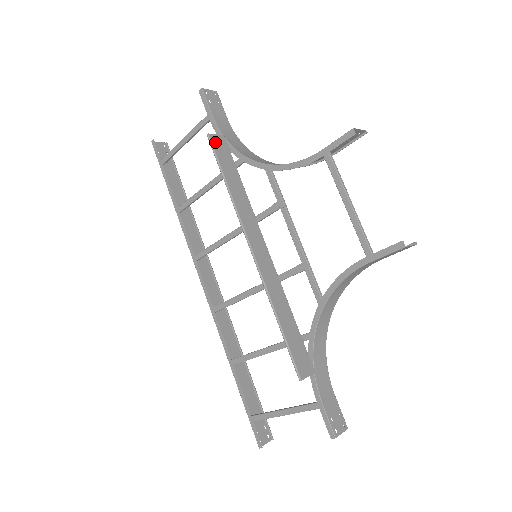
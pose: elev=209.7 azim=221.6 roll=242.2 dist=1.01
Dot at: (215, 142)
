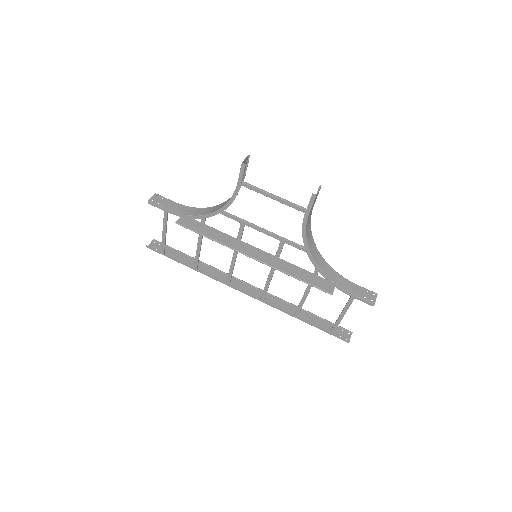
Dot at: (183, 223)
